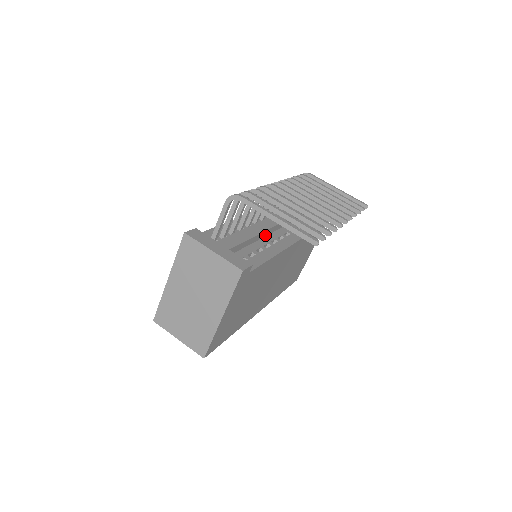
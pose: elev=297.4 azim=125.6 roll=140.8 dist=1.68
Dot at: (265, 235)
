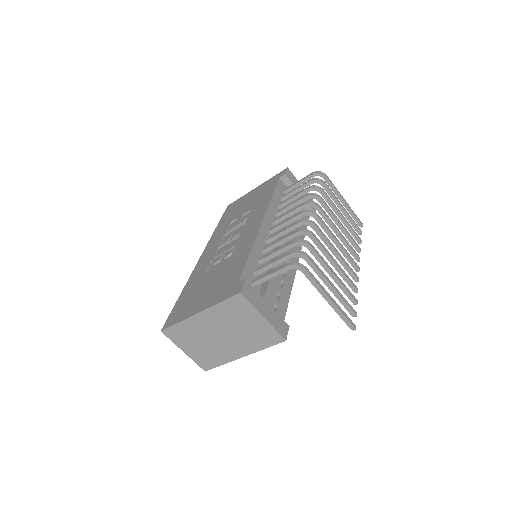
Dot at: occluded
